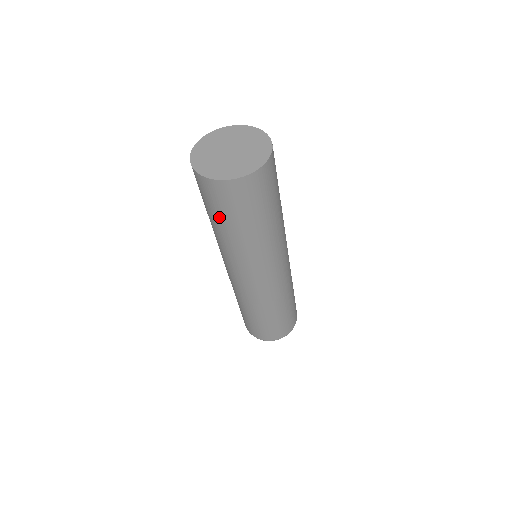
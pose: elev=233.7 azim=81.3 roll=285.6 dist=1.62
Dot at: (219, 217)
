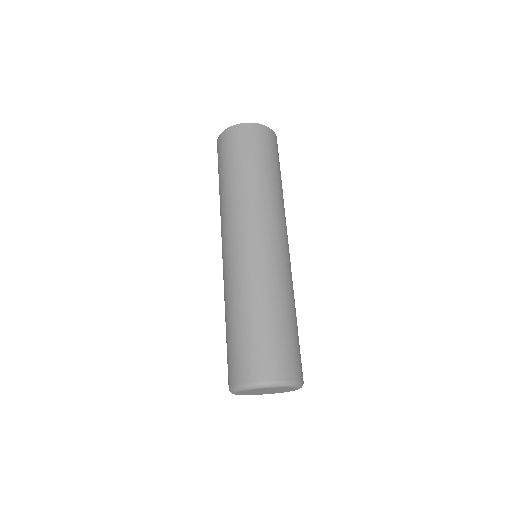
Dot at: (229, 164)
